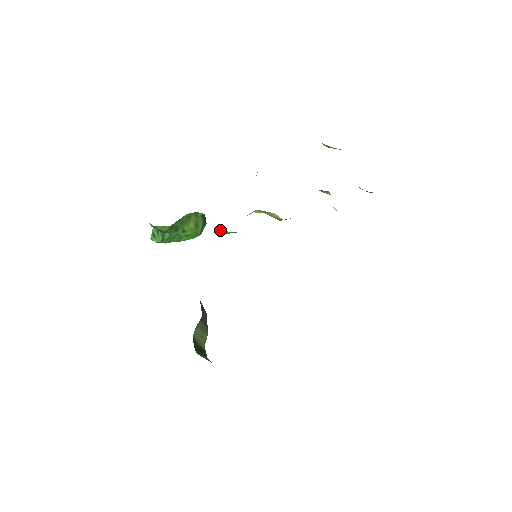
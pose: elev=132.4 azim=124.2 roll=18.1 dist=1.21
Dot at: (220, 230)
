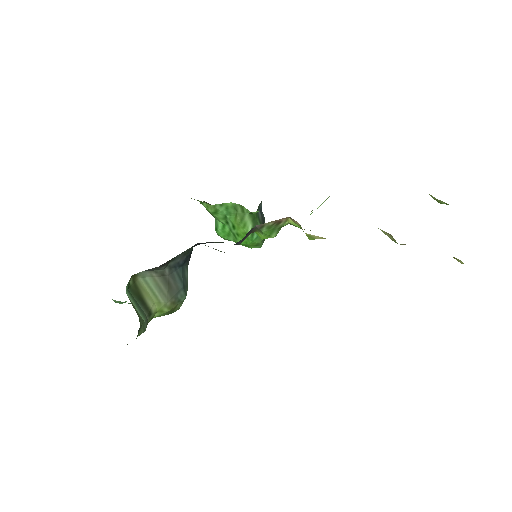
Dot at: occluded
